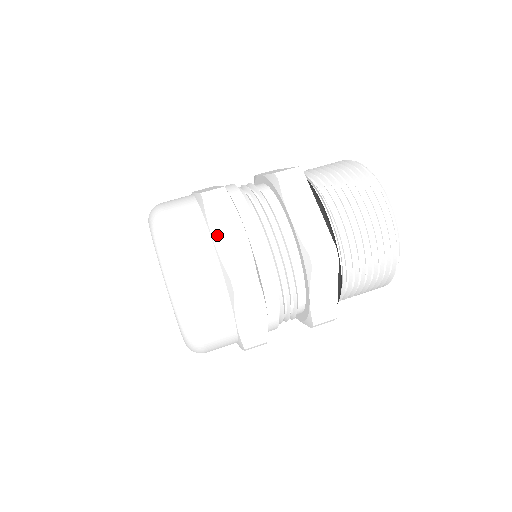
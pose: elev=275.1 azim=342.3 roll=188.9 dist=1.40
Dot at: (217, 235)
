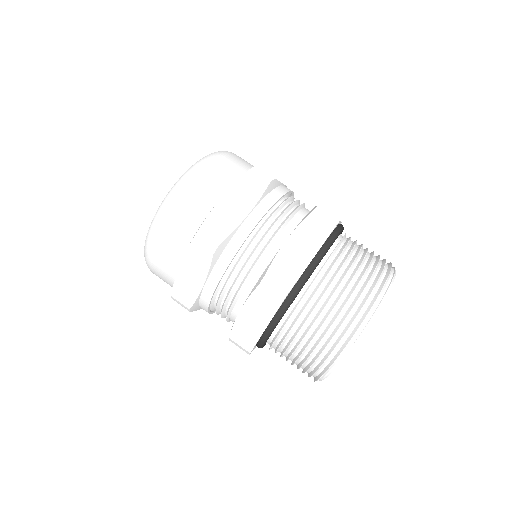
Dot at: (228, 197)
